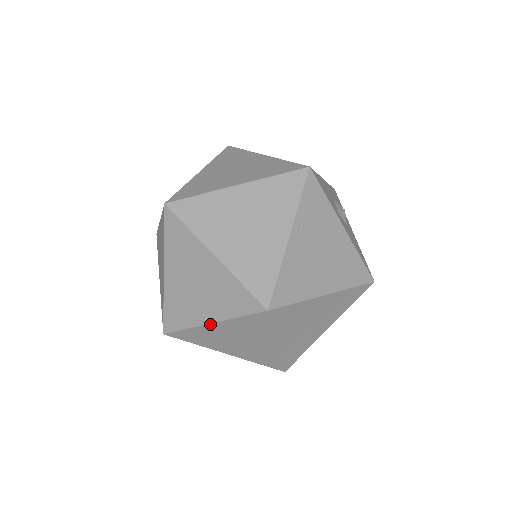
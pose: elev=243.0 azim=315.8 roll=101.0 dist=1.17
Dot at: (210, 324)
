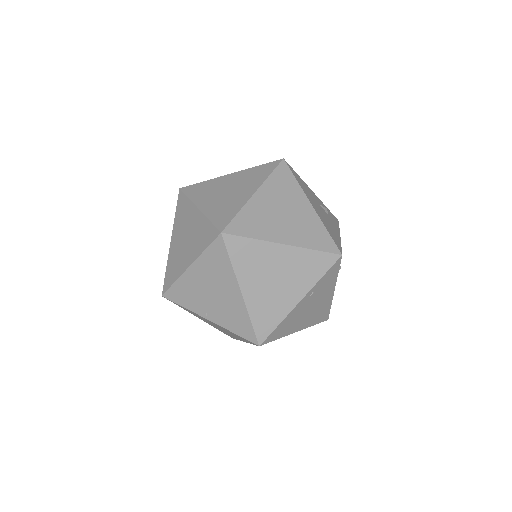
Dot at: (208, 320)
